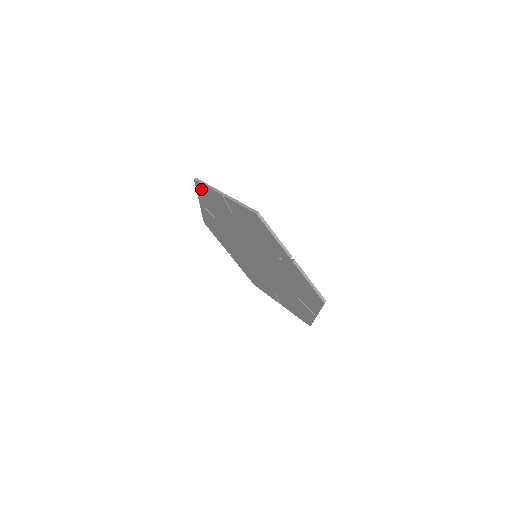
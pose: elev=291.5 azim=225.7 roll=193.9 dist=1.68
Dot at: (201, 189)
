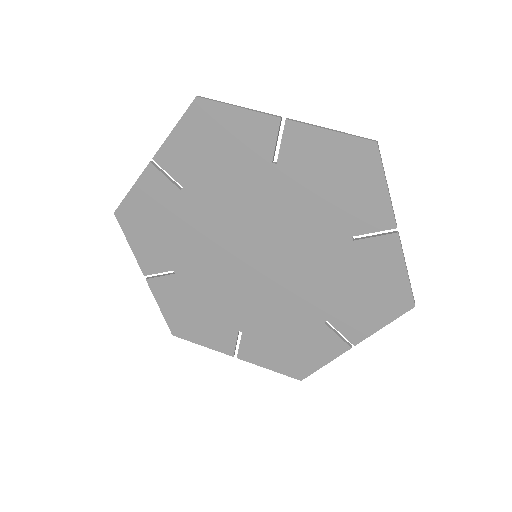
Dot at: (201, 119)
